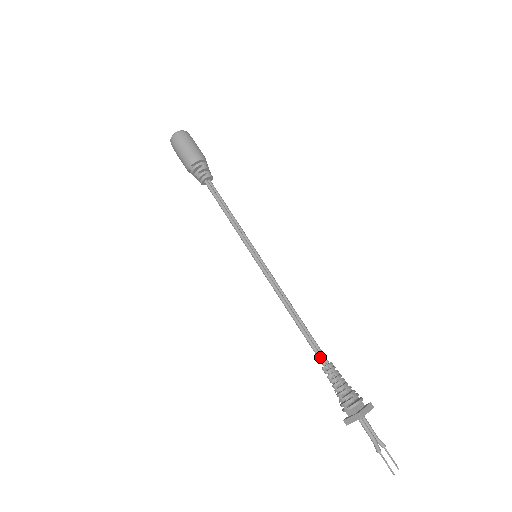
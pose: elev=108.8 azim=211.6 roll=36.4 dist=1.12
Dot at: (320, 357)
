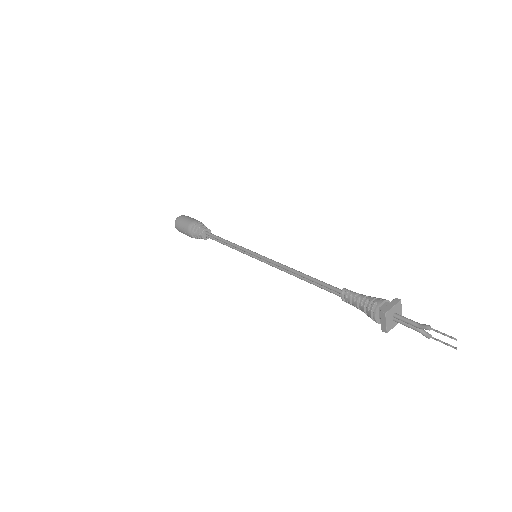
Dot at: occluded
